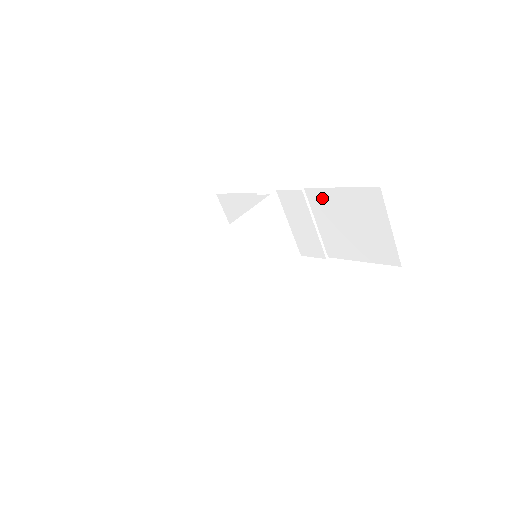
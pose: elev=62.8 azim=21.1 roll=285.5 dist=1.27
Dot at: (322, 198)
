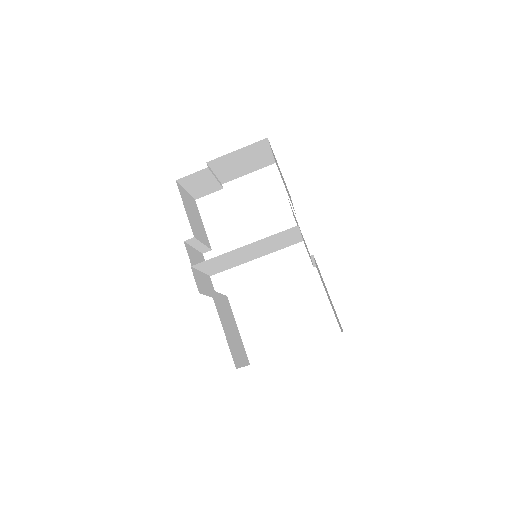
Dot at: occluded
